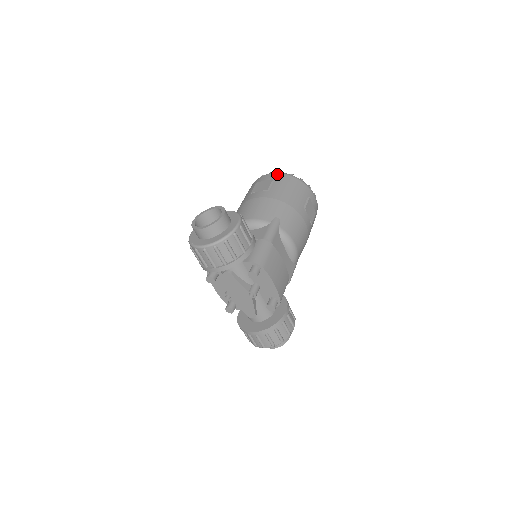
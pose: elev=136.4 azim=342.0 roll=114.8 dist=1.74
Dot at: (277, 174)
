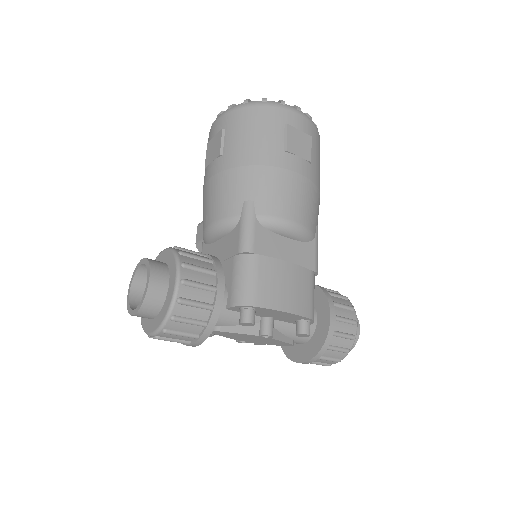
Dot at: (225, 115)
